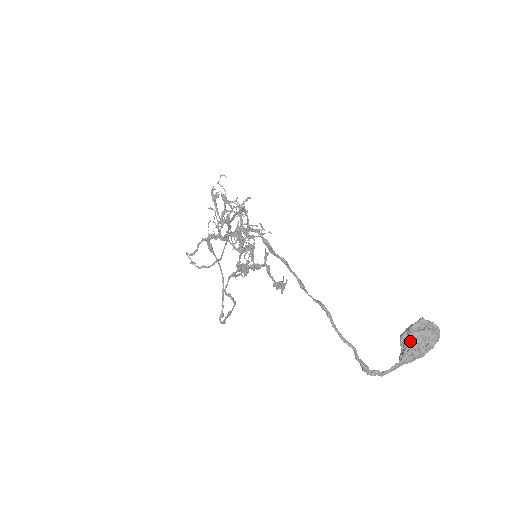
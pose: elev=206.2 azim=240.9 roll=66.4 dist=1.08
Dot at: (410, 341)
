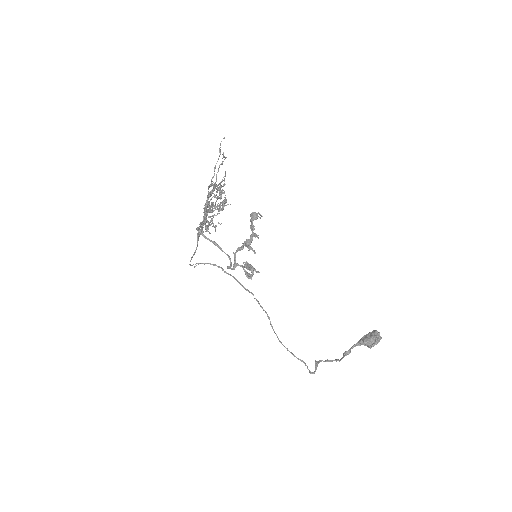
Dot at: (368, 347)
